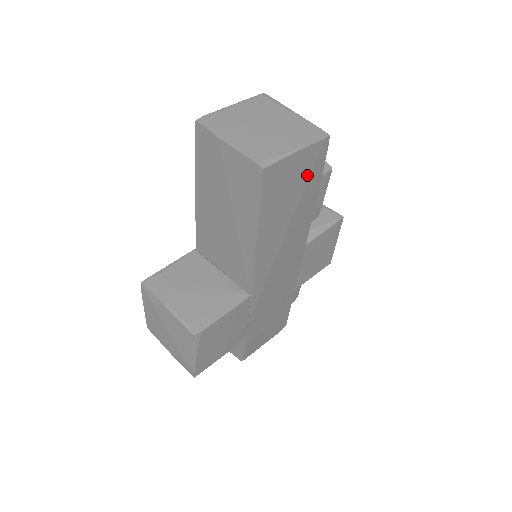
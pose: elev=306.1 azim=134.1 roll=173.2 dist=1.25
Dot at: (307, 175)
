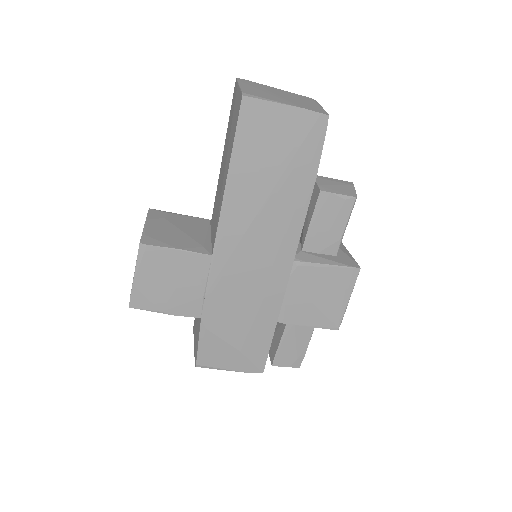
Dot at: (297, 145)
